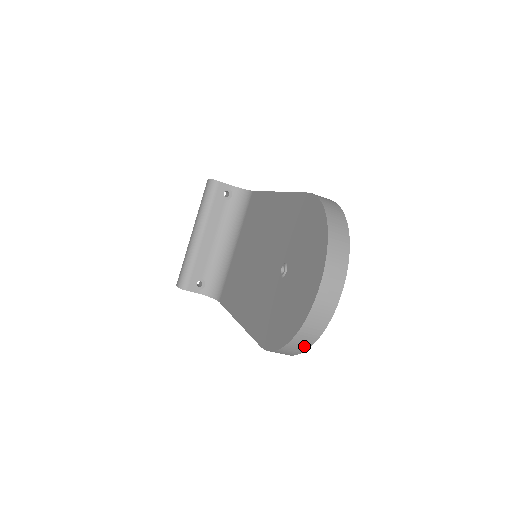
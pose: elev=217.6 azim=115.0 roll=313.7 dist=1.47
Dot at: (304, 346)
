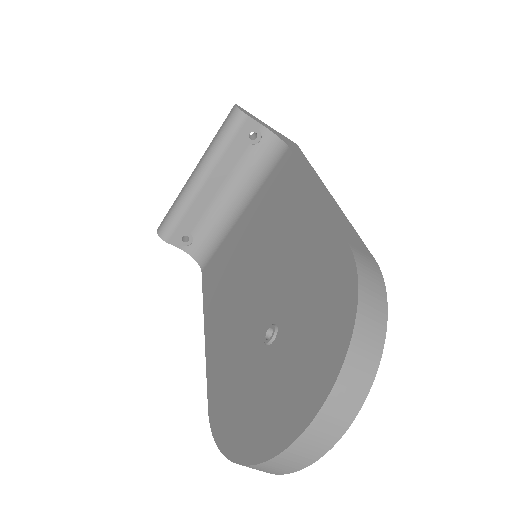
Dot at: occluded
